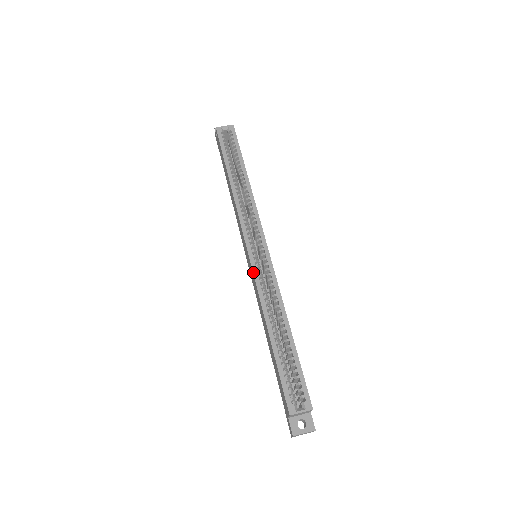
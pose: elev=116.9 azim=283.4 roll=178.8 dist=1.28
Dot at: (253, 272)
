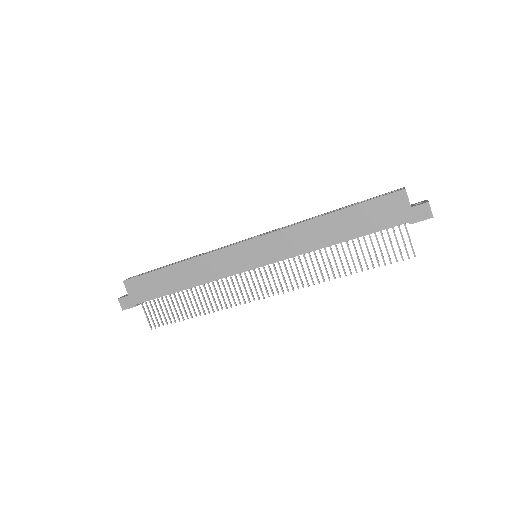
Dot at: (269, 233)
